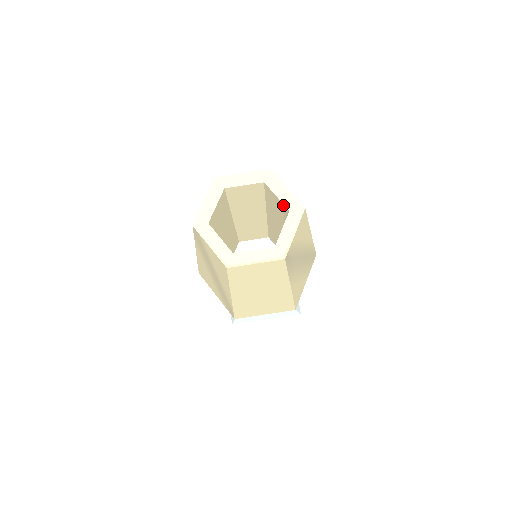
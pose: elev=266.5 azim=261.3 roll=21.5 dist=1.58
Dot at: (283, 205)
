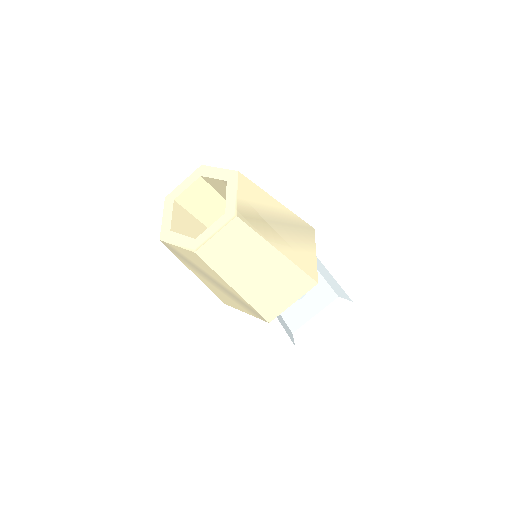
Dot at: (222, 181)
